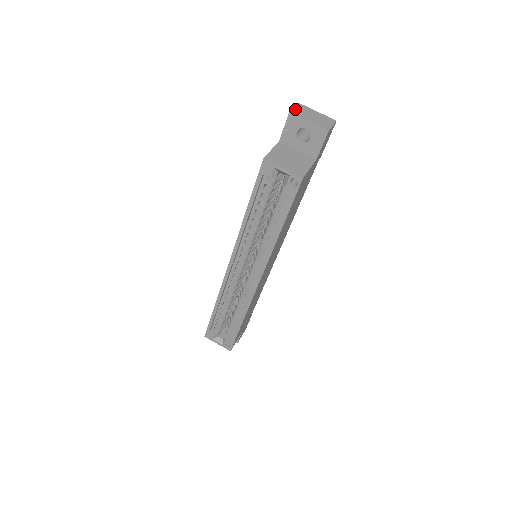
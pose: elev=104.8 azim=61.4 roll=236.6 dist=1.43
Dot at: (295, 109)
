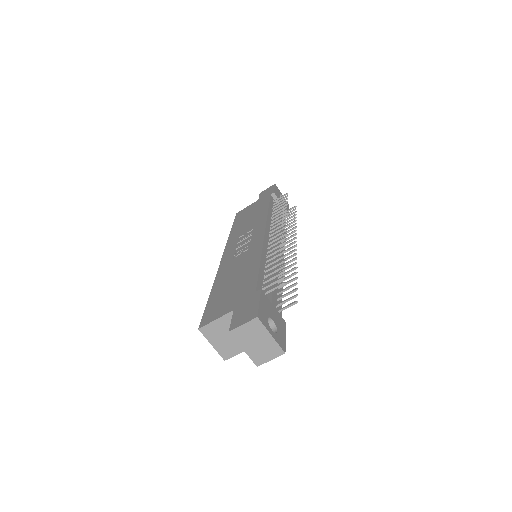
Dot at: (241, 328)
